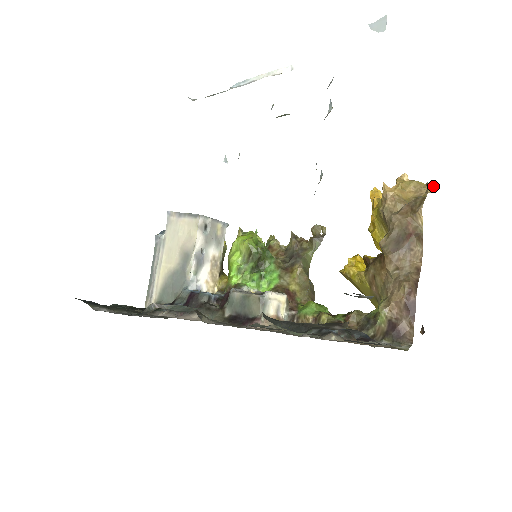
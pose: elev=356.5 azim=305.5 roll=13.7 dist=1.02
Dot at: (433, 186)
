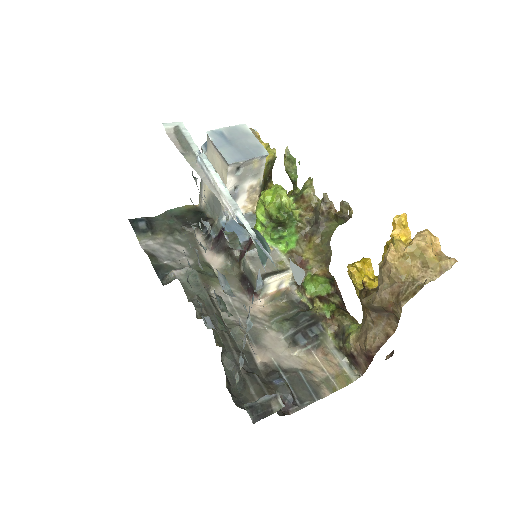
Dot at: (448, 266)
